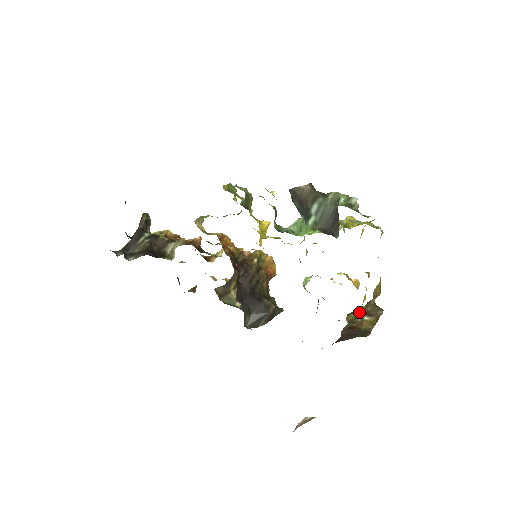
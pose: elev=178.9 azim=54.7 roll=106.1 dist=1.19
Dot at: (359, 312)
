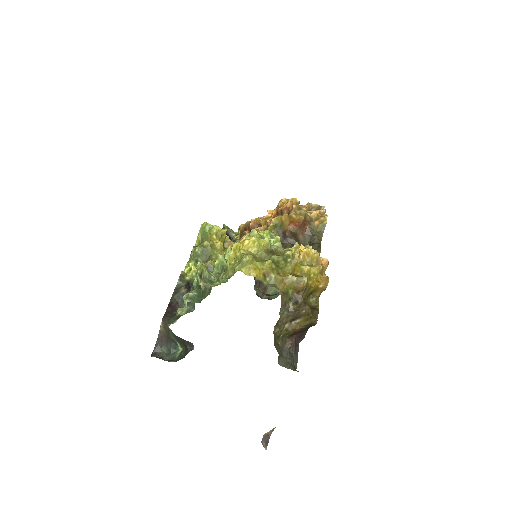
Dot at: (315, 289)
